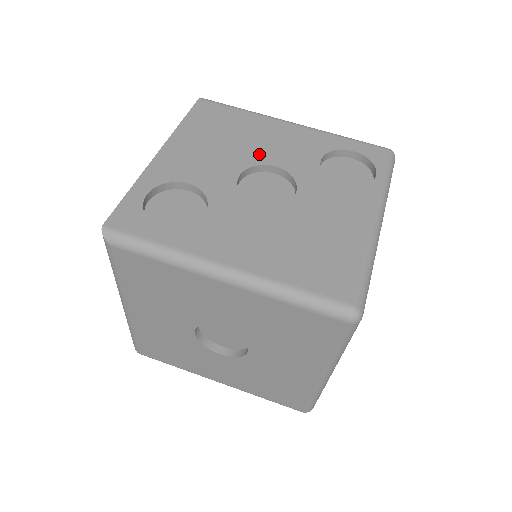
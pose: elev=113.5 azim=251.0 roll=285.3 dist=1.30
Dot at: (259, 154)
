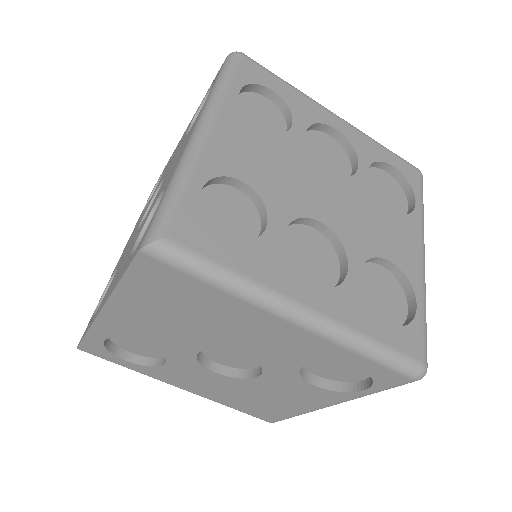
Dot at: (228, 342)
